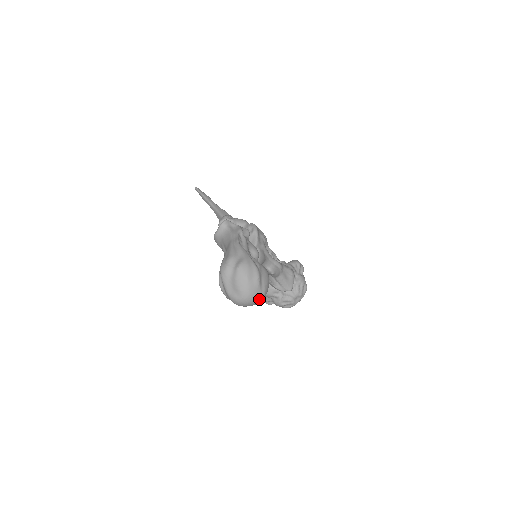
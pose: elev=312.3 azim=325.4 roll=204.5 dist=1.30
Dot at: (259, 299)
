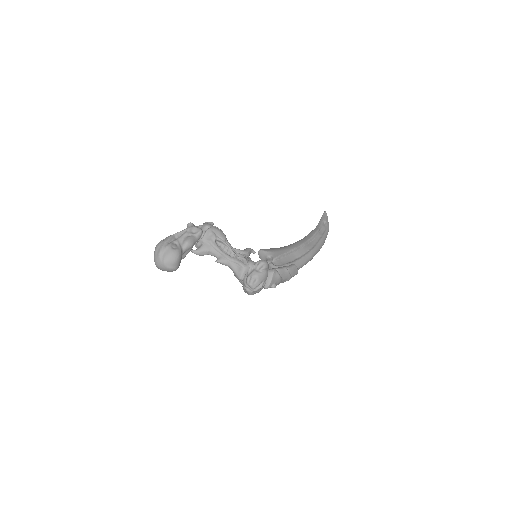
Dot at: (163, 266)
